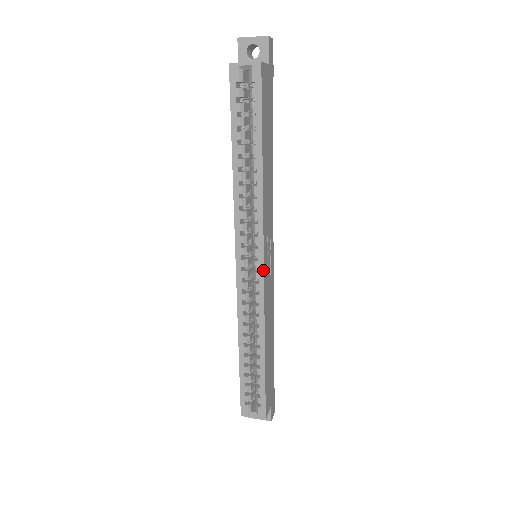
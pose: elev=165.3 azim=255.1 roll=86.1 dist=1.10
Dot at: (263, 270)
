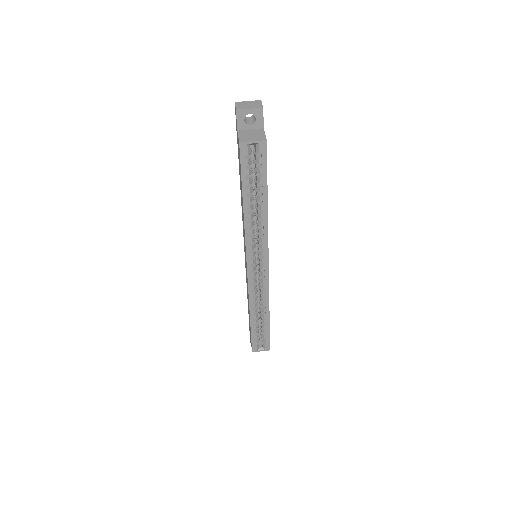
Dot at: (268, 270)
